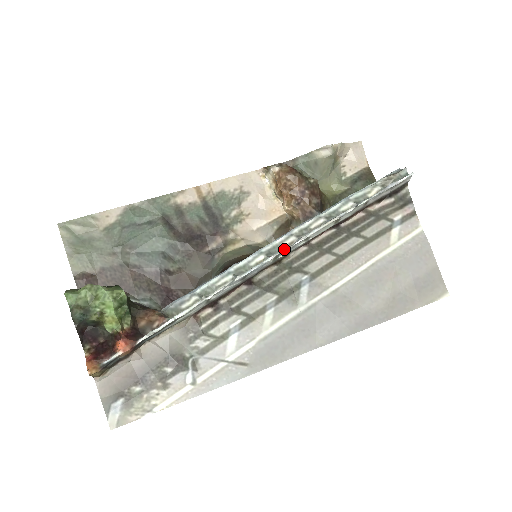
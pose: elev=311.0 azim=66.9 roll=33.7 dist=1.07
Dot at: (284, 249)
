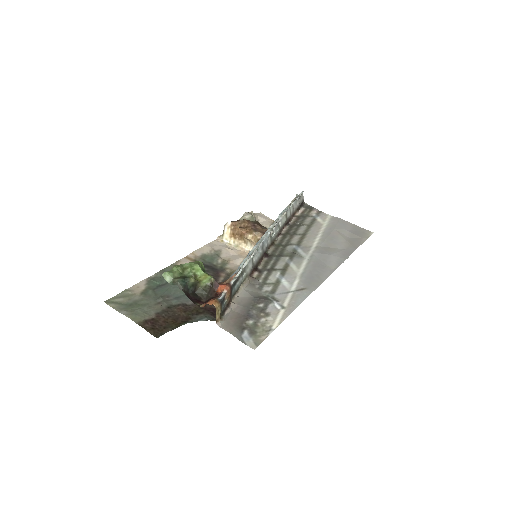
Dot at: occluded
